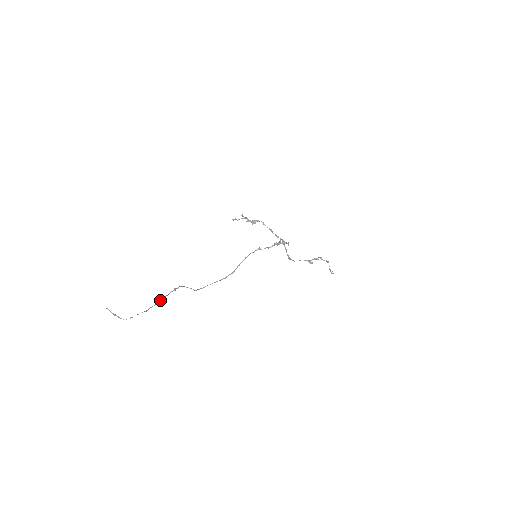
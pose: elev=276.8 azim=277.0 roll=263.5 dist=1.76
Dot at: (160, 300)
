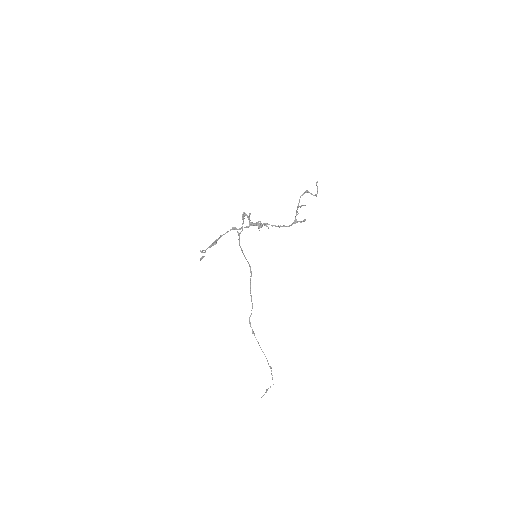
Dot at: occluded
